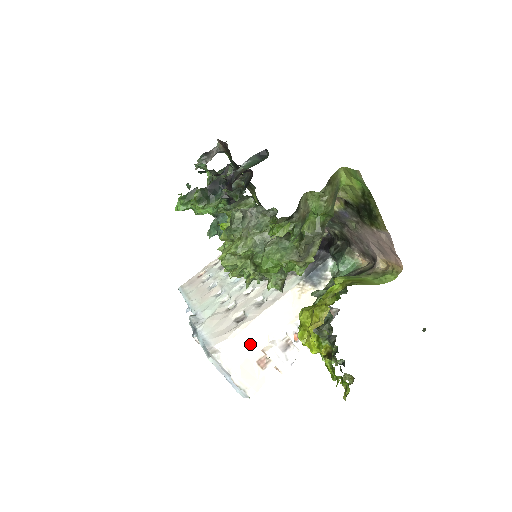
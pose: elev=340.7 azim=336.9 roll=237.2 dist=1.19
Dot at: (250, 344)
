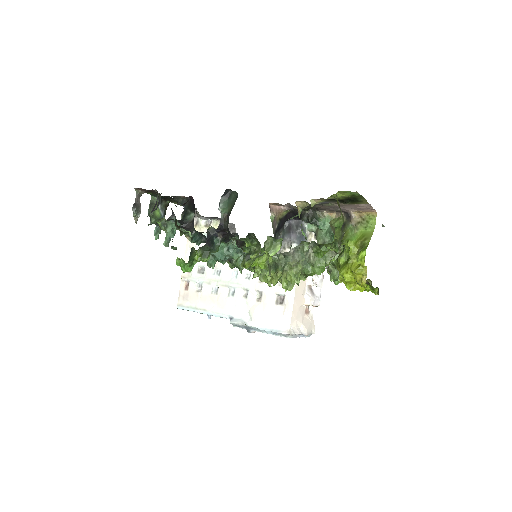
Dot at: (299, 309)
